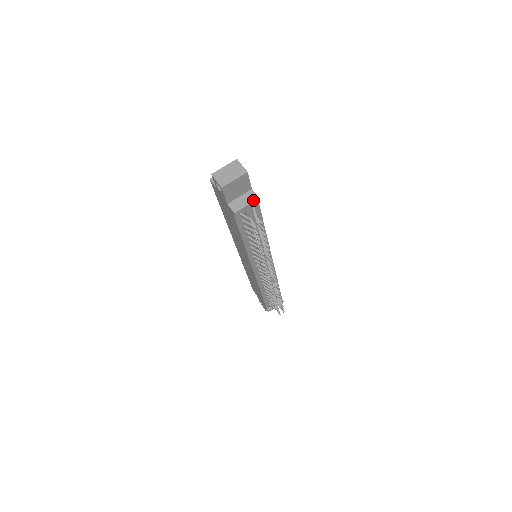
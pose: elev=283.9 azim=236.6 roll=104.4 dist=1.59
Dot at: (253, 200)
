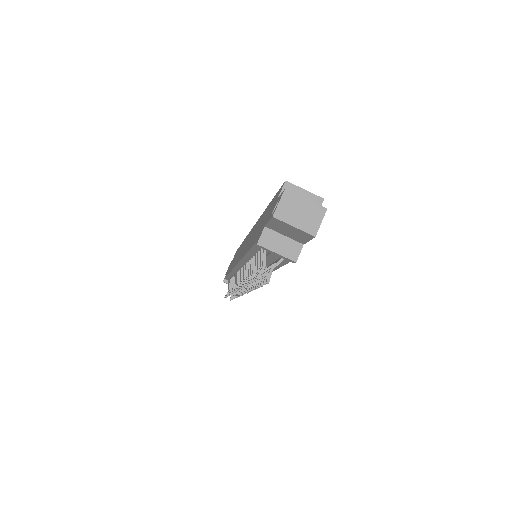
Dot at: (289, 256)
